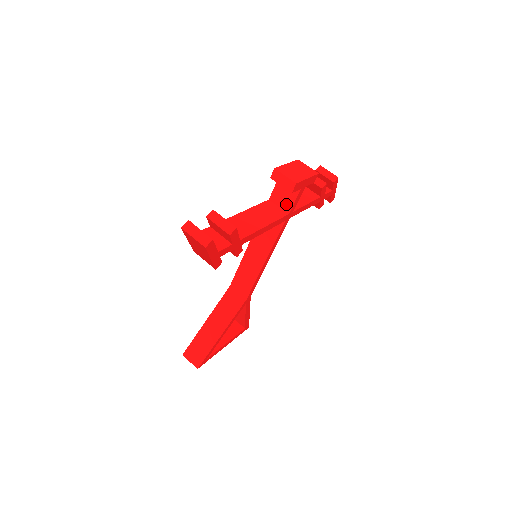
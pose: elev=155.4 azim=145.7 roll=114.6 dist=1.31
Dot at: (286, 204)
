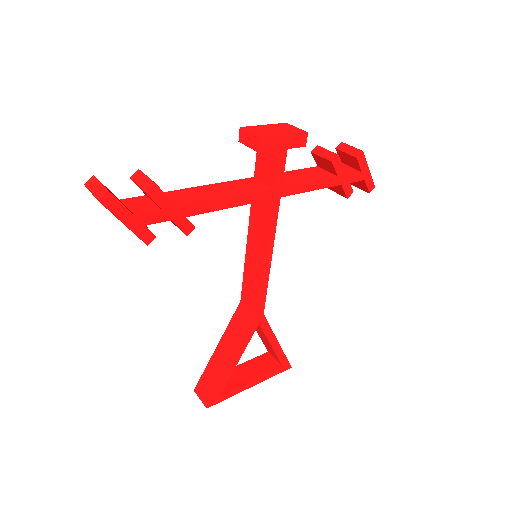
Dot at: (269, 176)
